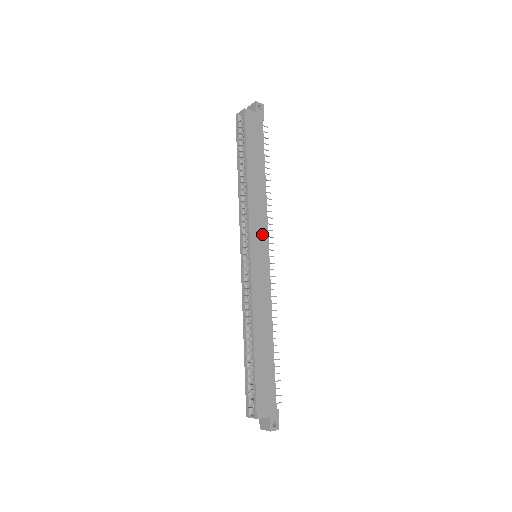
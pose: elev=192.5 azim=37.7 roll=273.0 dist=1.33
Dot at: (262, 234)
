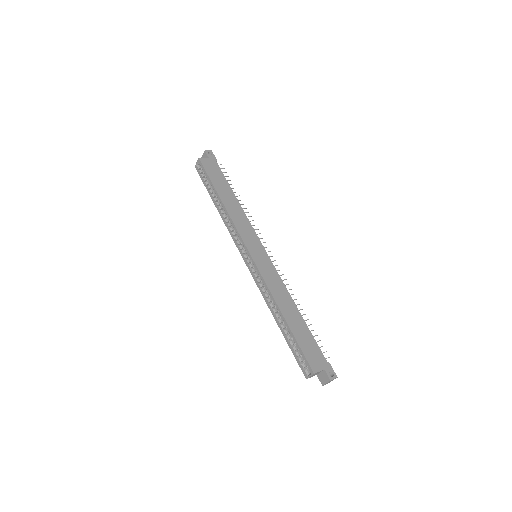
Dot at: (253, 238)
